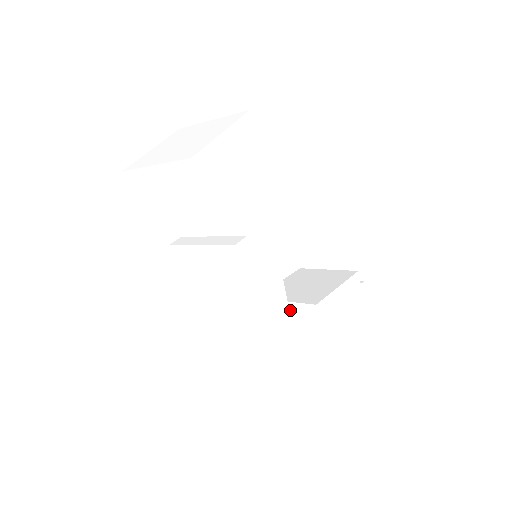
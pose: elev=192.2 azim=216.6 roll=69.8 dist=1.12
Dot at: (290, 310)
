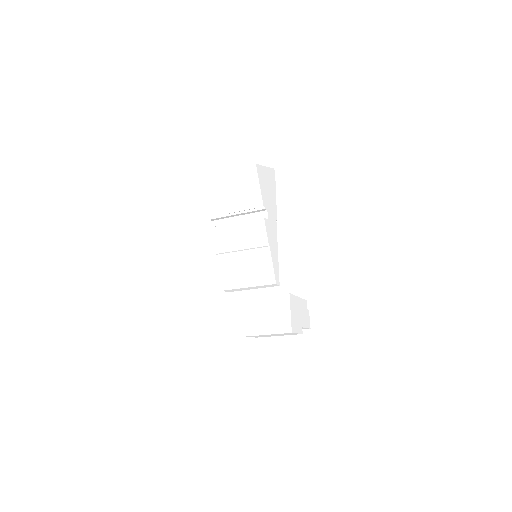
Dot at: (269, 301)
